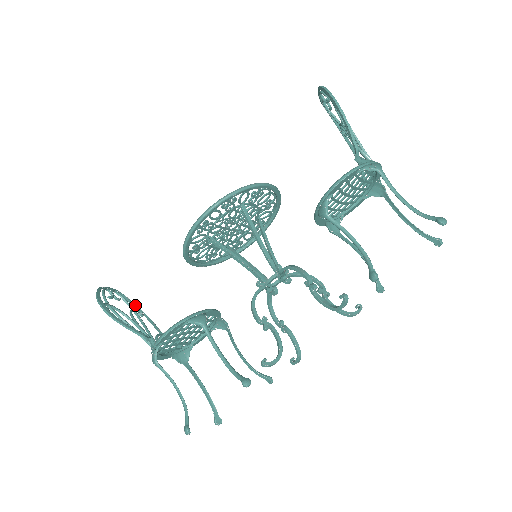
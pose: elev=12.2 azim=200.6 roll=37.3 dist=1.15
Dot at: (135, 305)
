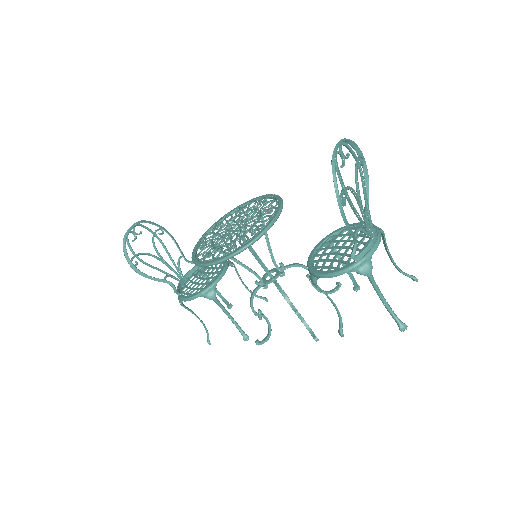
Dot at: (155, 225)
